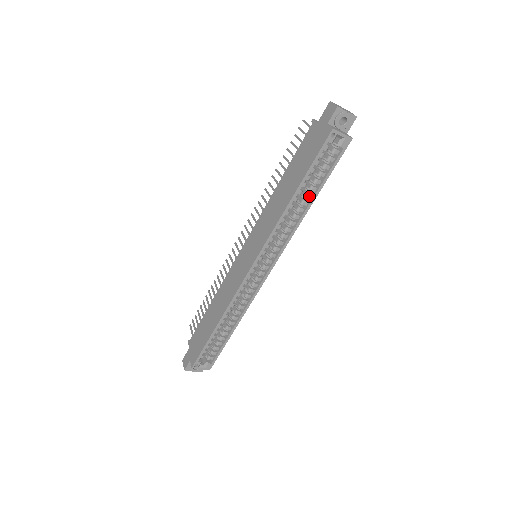
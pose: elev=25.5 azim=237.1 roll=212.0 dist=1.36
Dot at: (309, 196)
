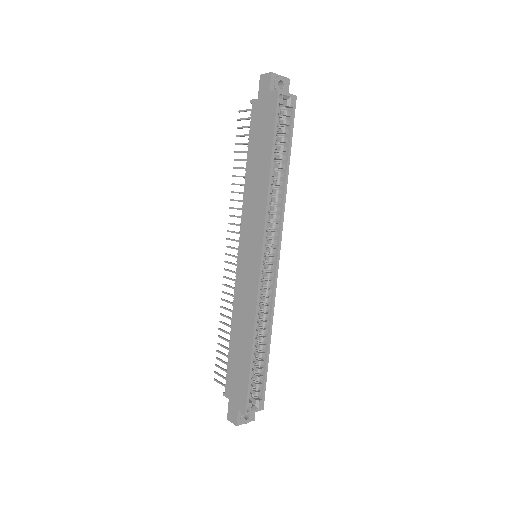
Dot at: (282, 166)
